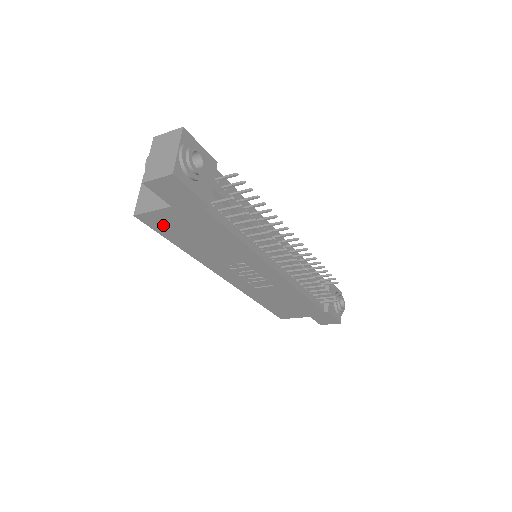
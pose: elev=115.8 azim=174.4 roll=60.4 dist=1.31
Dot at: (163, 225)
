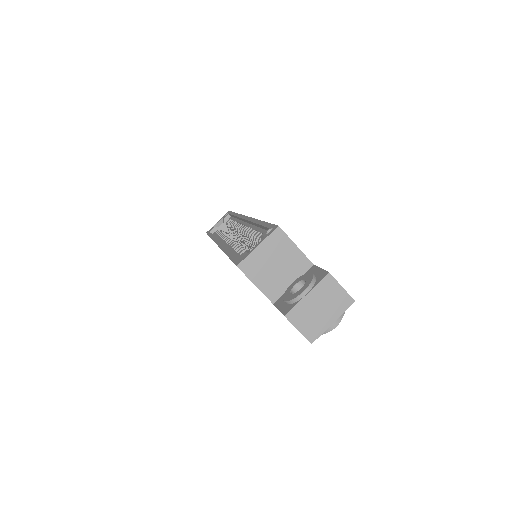
Dot at: occluded
